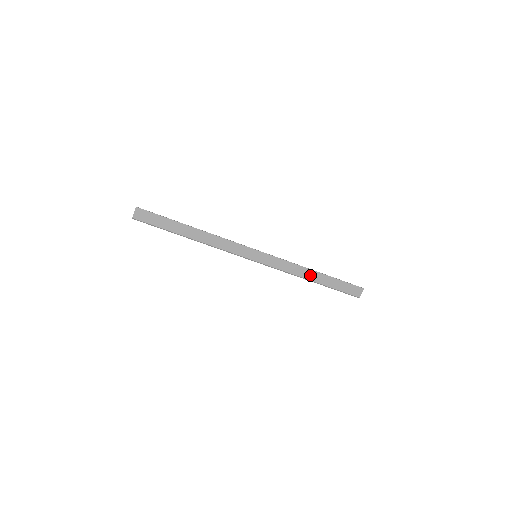
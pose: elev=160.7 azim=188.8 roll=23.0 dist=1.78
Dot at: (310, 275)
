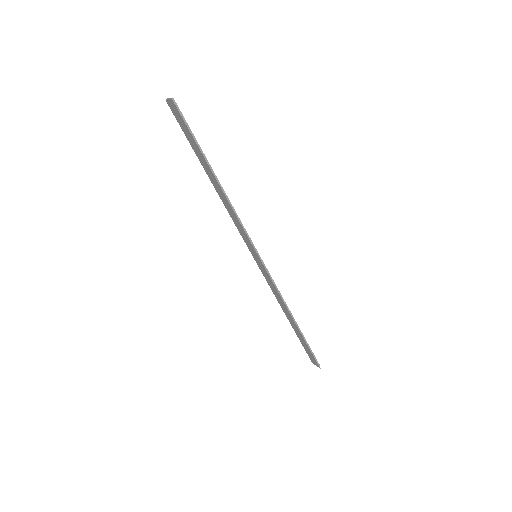
Dot at: (288, 315)
